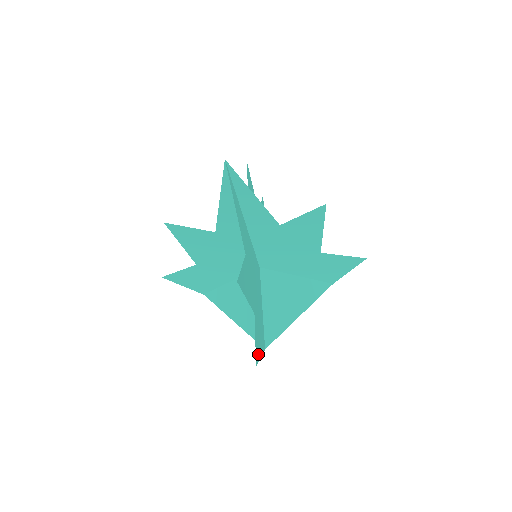
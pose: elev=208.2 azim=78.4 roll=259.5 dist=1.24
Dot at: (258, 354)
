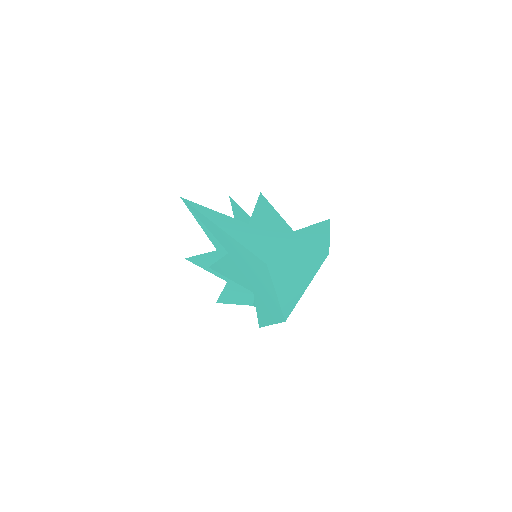
Dot at: (265, 321)
